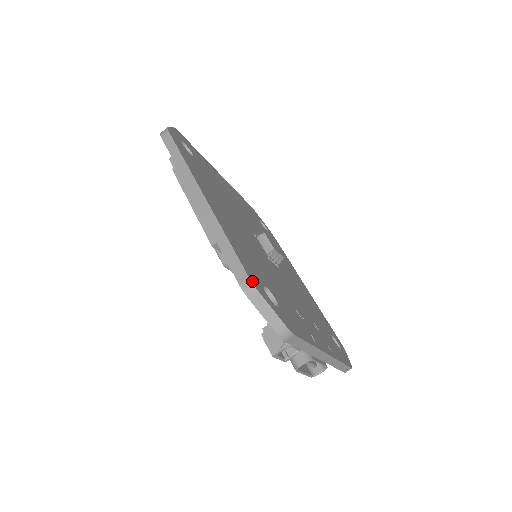
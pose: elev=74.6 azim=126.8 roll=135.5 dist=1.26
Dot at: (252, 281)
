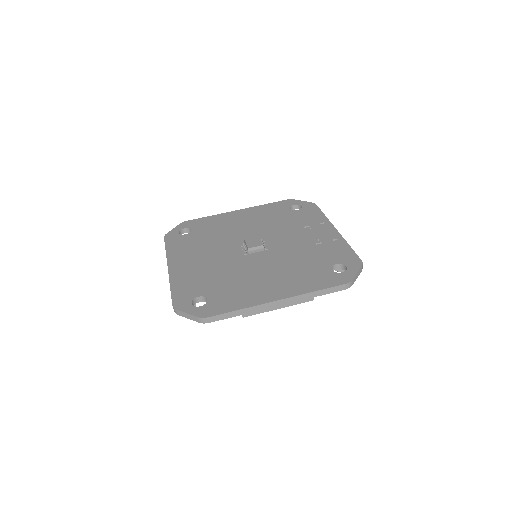
Dot at: (346, 282)
